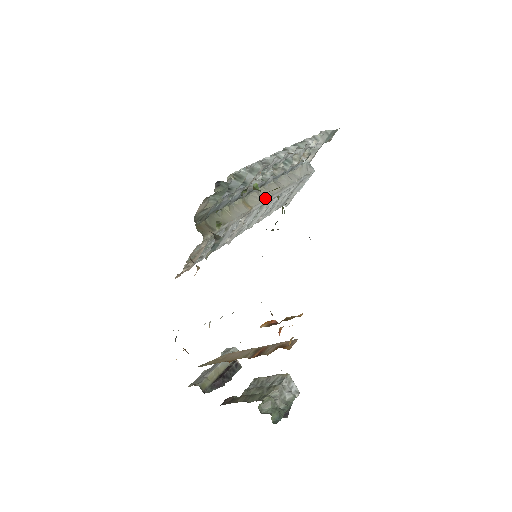
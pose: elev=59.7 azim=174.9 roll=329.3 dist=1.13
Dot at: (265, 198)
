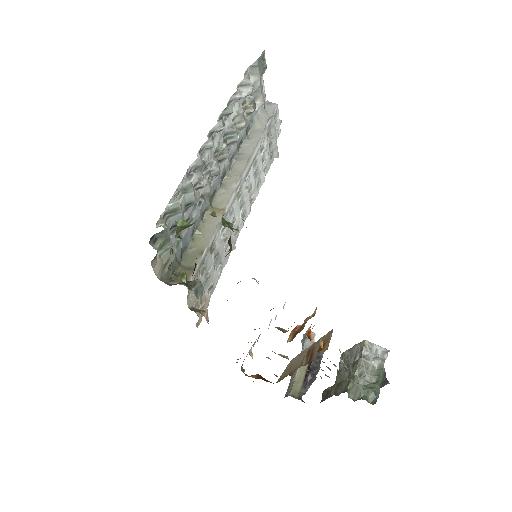
Dot at: (234, 186)
